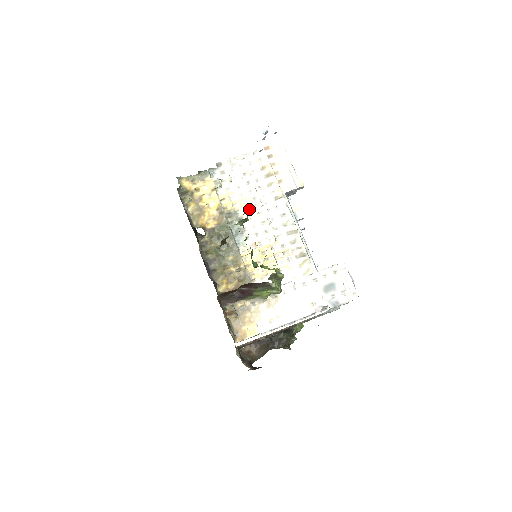
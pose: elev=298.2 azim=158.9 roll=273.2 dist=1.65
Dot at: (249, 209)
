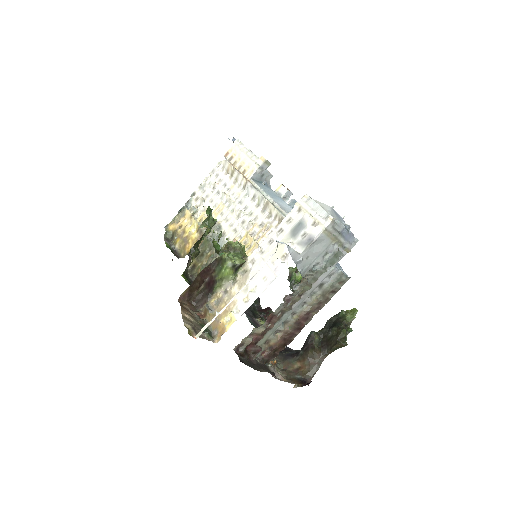
Dot at: (223, 213)
